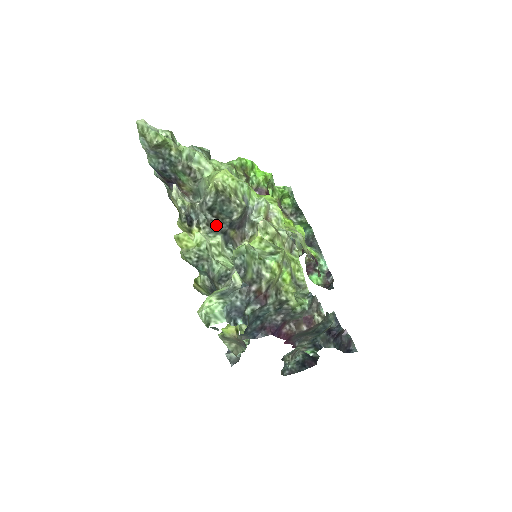
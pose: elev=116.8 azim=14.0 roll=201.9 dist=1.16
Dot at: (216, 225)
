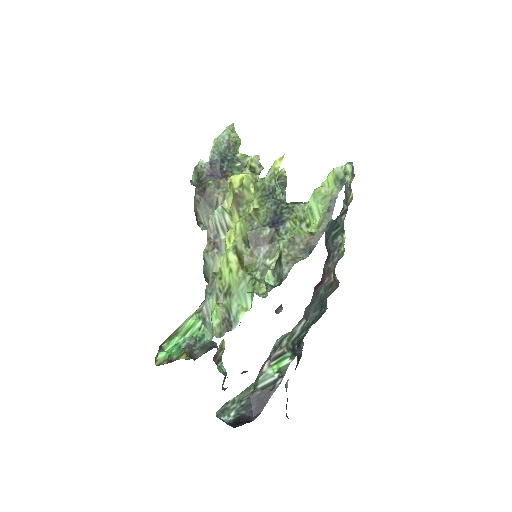
Dot at: occluded
